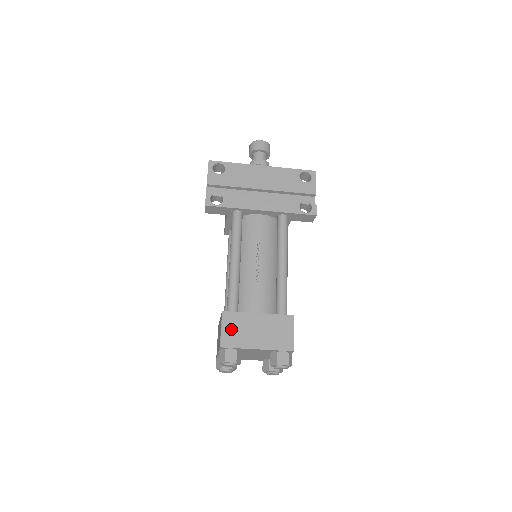
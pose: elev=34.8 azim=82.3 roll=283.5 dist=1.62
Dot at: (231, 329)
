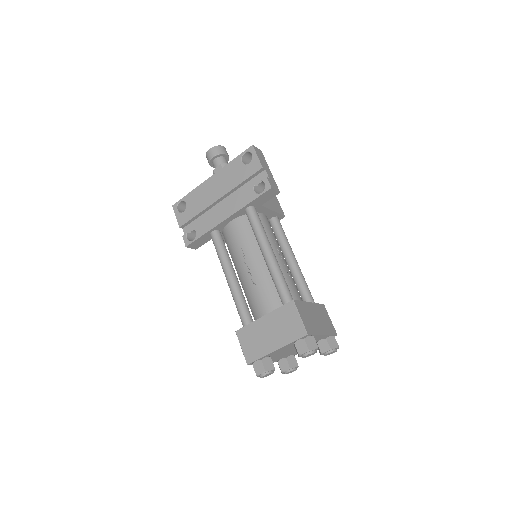
Dot at: (248, 344)
